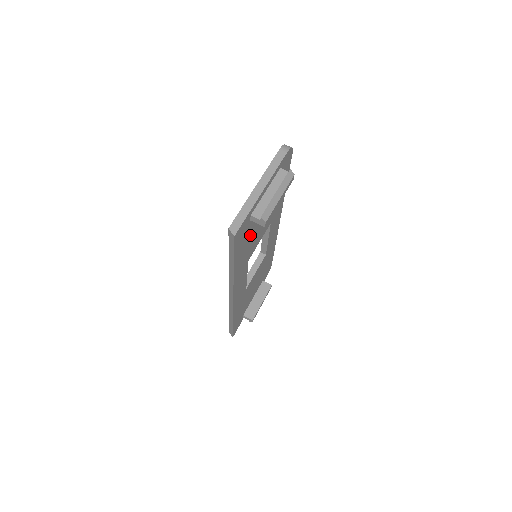
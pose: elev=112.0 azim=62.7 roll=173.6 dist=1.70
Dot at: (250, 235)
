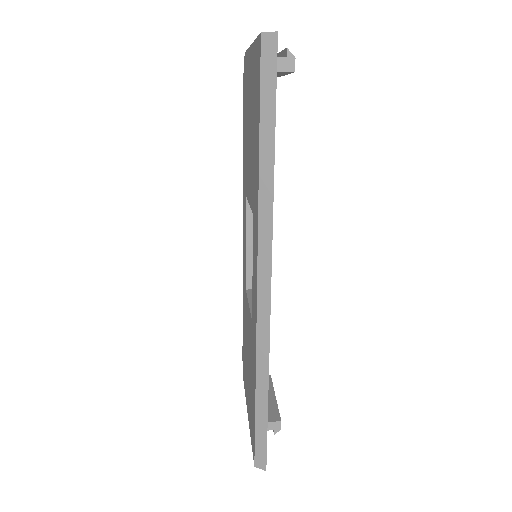
Dot at: occluded
